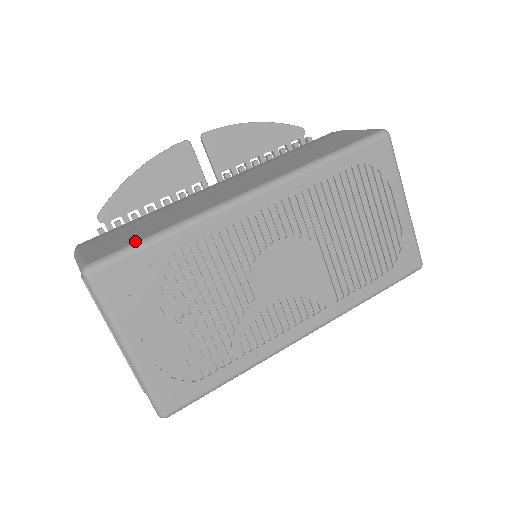
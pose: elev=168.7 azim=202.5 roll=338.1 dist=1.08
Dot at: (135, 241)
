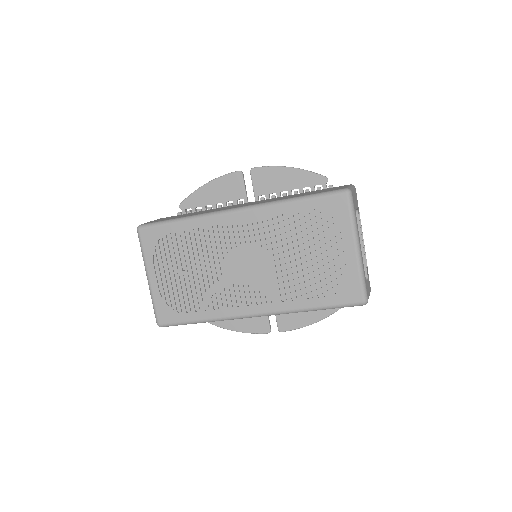
Dot at: (167, 220)
